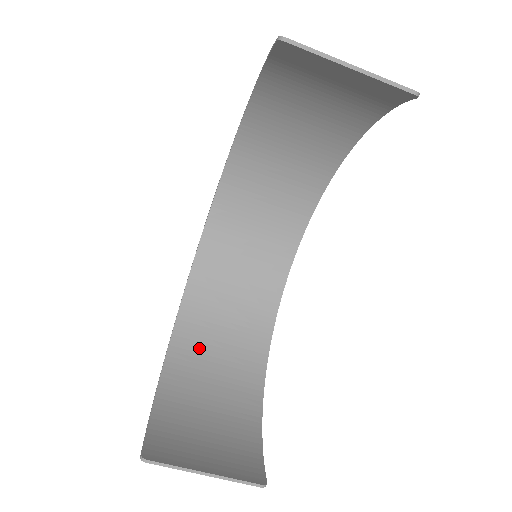
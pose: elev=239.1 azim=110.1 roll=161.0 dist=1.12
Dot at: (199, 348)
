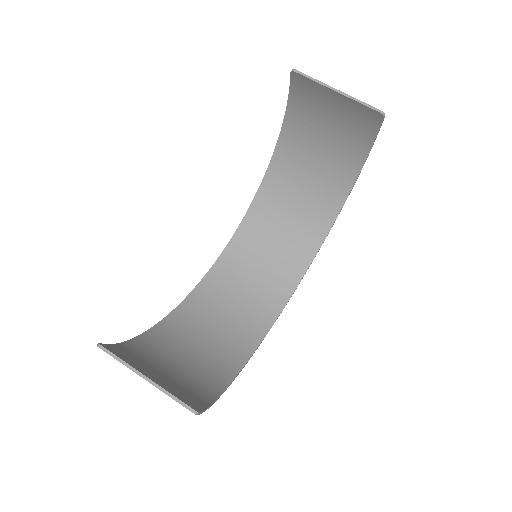
Dot at: (187, 332)
